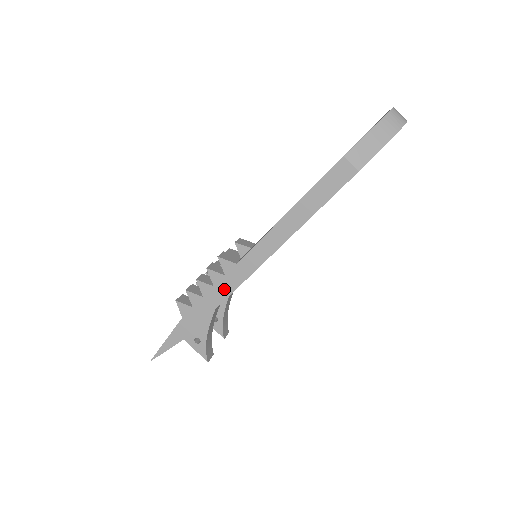
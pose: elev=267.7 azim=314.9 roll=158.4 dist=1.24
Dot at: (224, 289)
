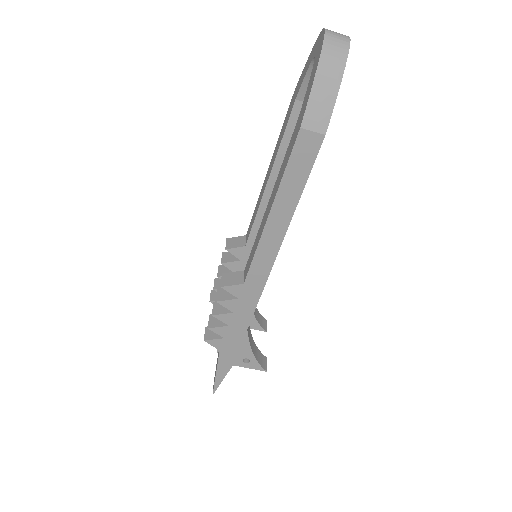
Dot at: (245, 310)
